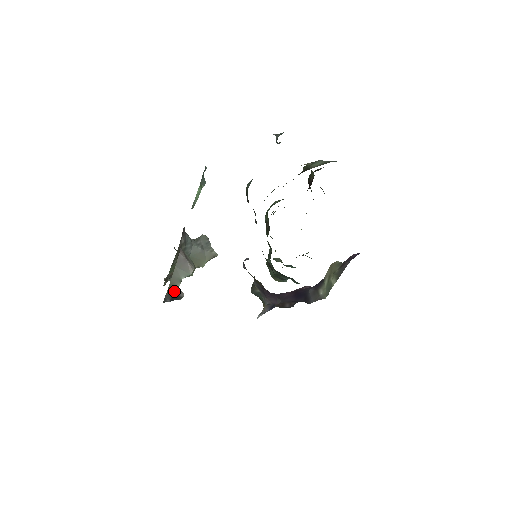
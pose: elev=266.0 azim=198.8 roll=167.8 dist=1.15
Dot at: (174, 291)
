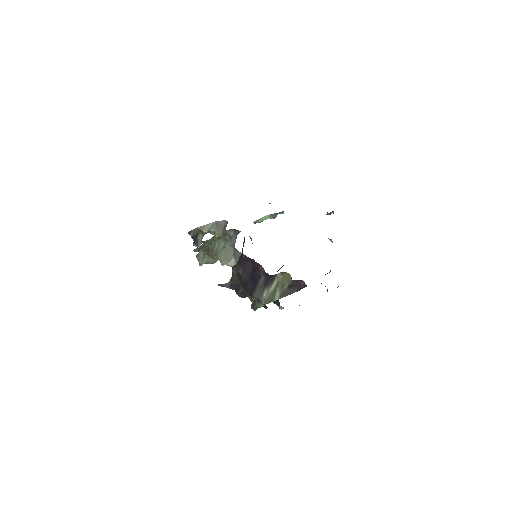
Dot at: (200, 234)
